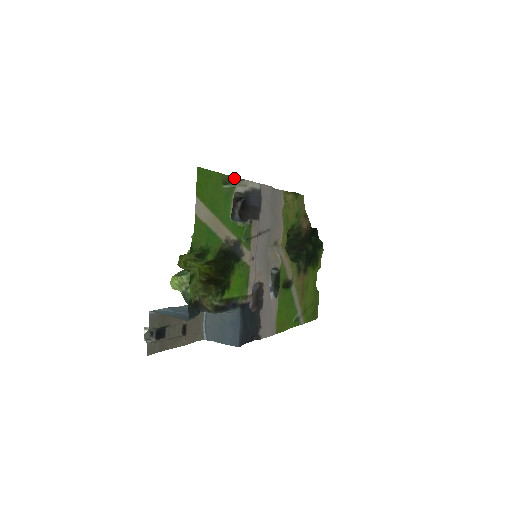
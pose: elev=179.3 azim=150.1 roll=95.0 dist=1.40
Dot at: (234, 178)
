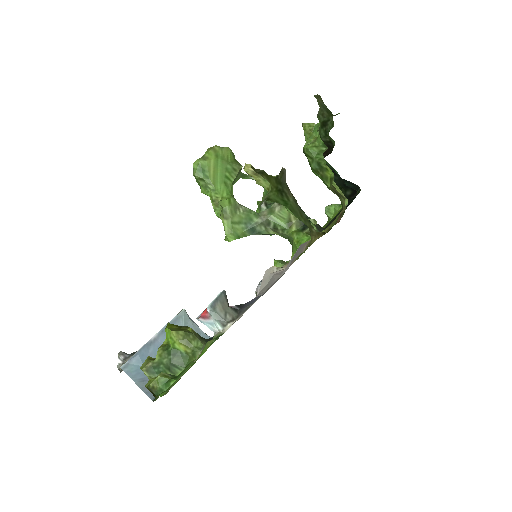
Dot at: occluded
